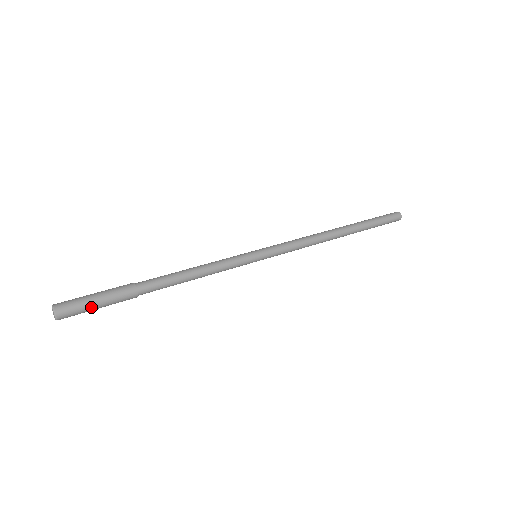
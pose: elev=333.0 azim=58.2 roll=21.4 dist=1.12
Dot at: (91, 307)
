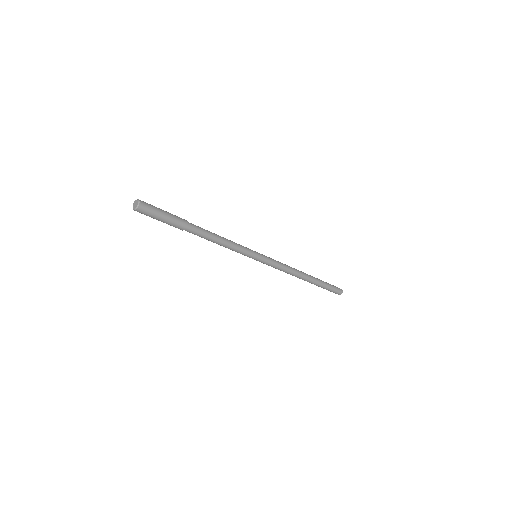
Dot at: (159, 209)
